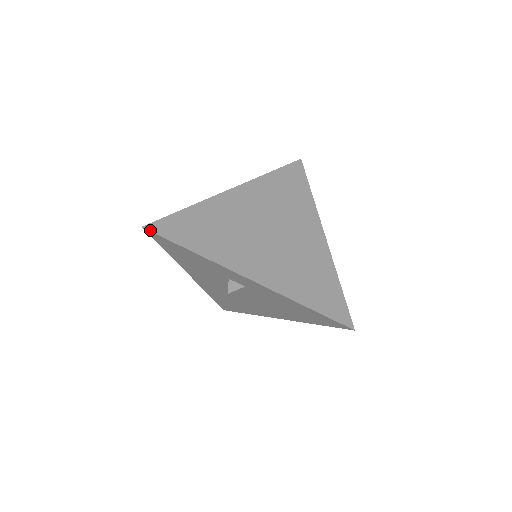
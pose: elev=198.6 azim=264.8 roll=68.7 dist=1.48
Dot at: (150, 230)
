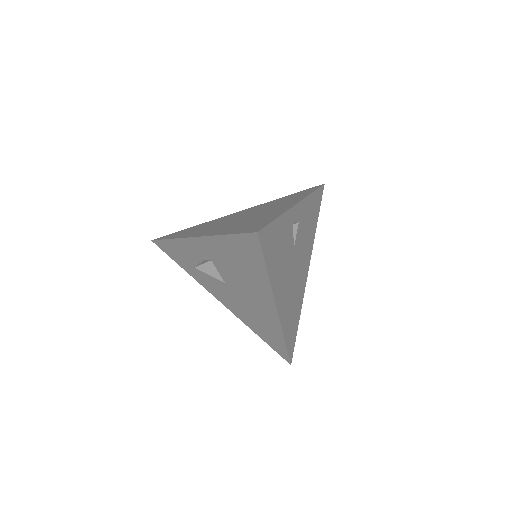
Dot at: (154, 240)
